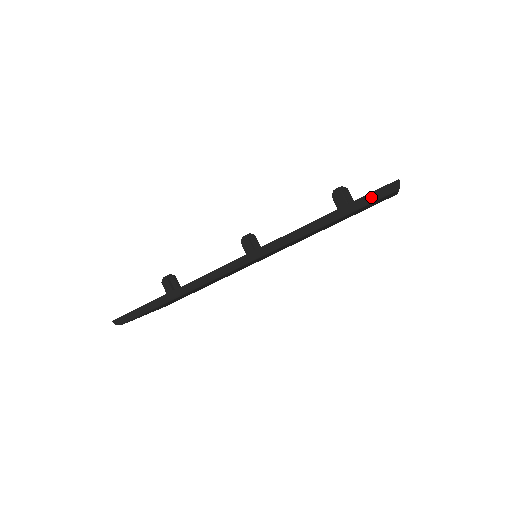
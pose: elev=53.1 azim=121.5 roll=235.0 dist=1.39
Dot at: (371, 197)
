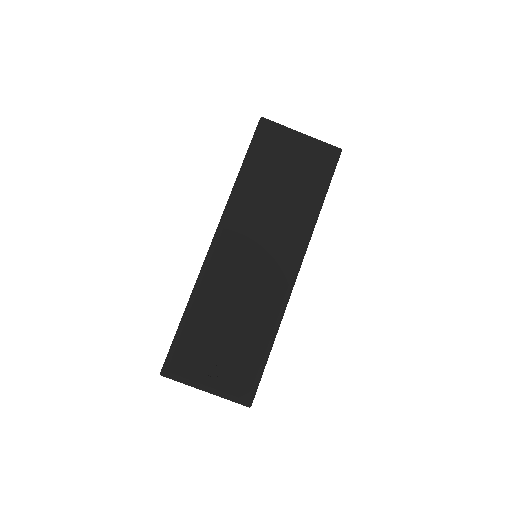
Dot at: (253, 136)
